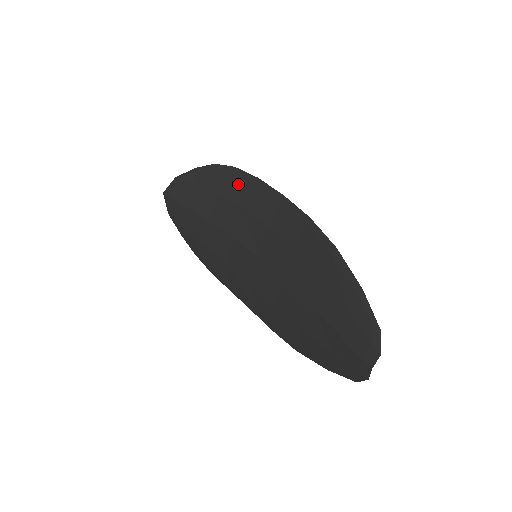
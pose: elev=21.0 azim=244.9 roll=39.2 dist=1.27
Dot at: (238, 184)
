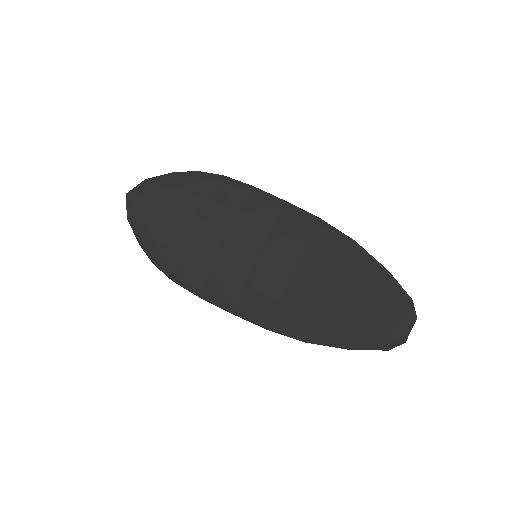
Dot at: (230, 190)
